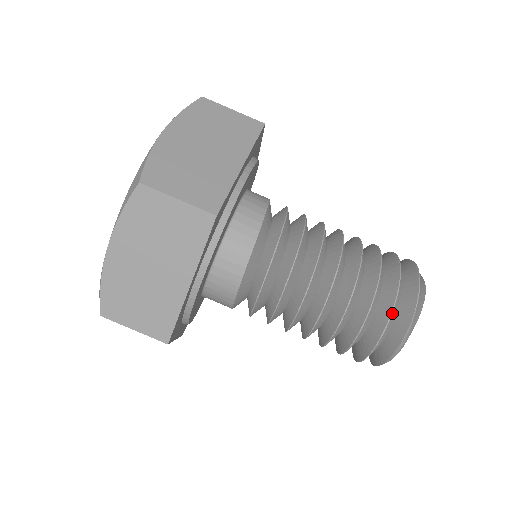
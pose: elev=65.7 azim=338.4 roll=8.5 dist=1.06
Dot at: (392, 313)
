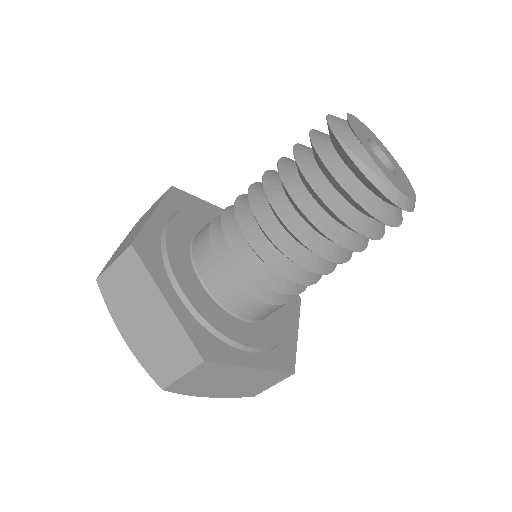
Dot at: (320, 156)
